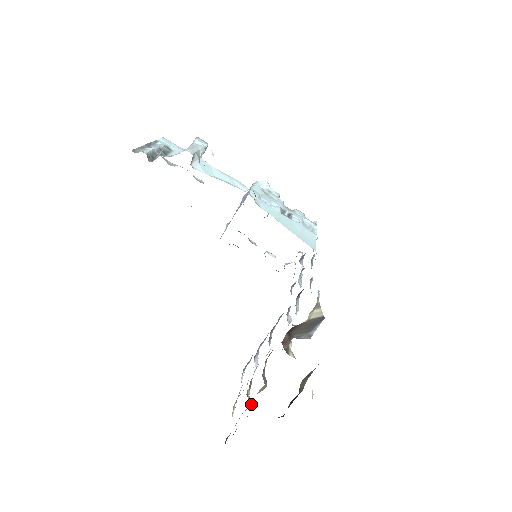
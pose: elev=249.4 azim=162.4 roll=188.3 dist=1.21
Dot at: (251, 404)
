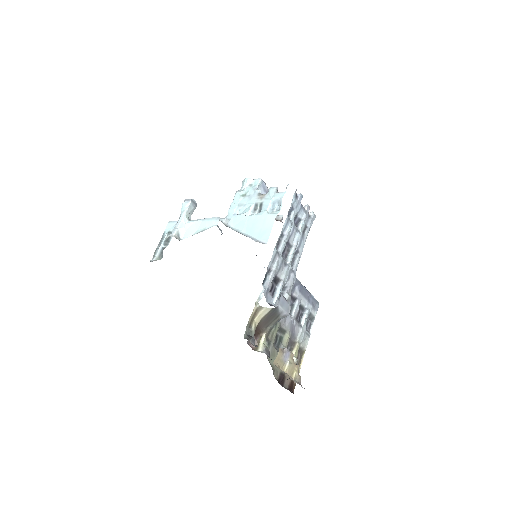
Dot at: occluded
